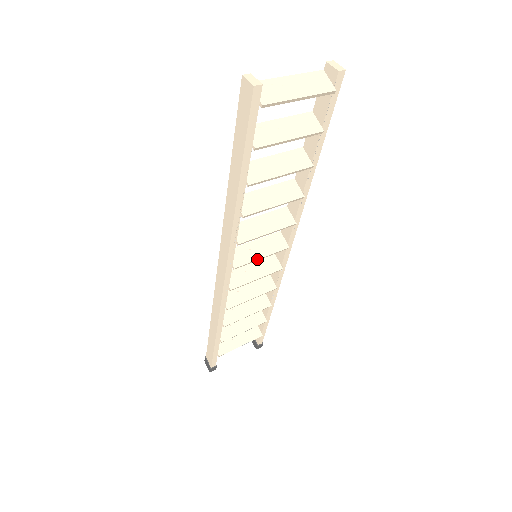
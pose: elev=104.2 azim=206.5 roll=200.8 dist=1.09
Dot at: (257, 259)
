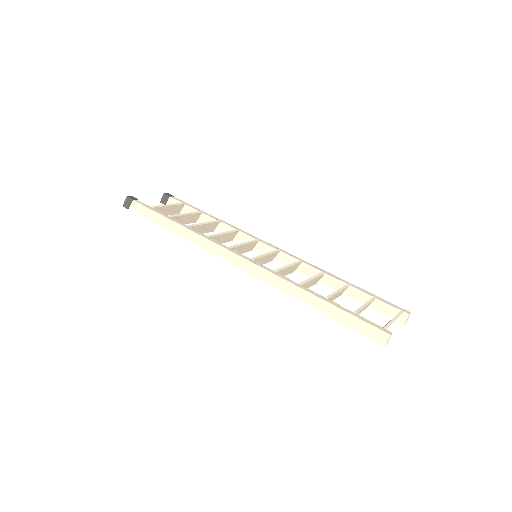
Dot at: occluded
